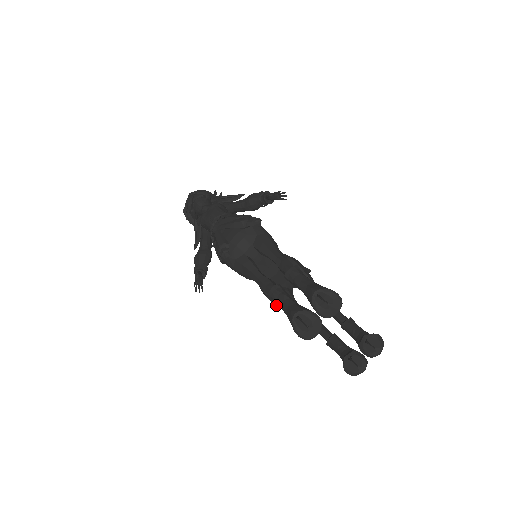
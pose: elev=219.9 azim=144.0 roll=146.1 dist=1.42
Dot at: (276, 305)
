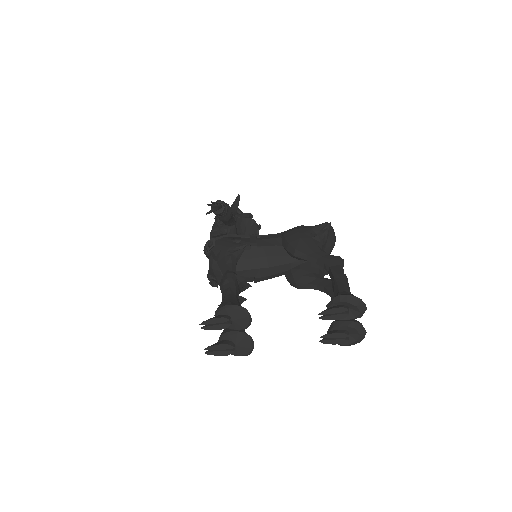
Dot at: occluded
